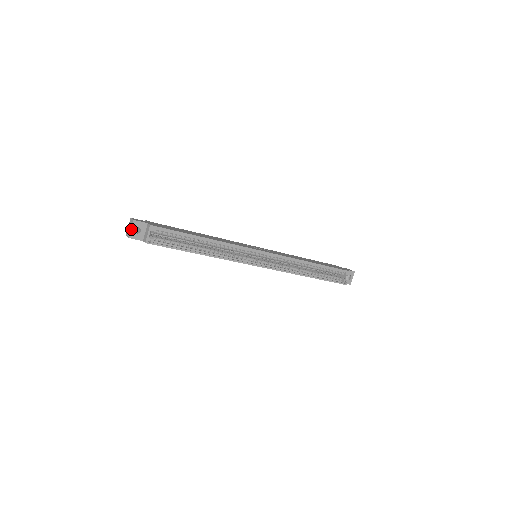
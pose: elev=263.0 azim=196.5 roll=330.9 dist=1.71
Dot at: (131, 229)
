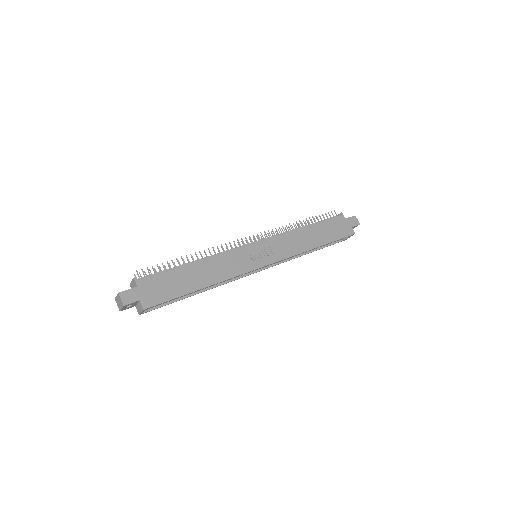
Dot at: (122, 308)
